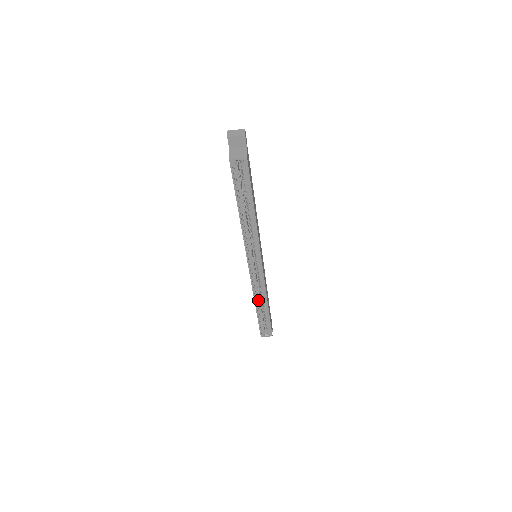
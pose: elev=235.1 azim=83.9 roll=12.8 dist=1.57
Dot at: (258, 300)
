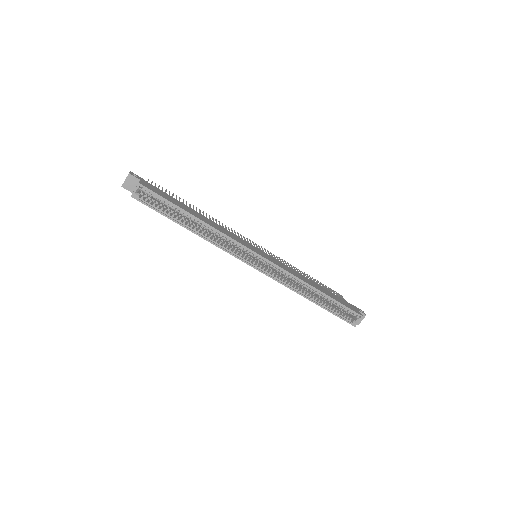
Dot at: (303, 292)
